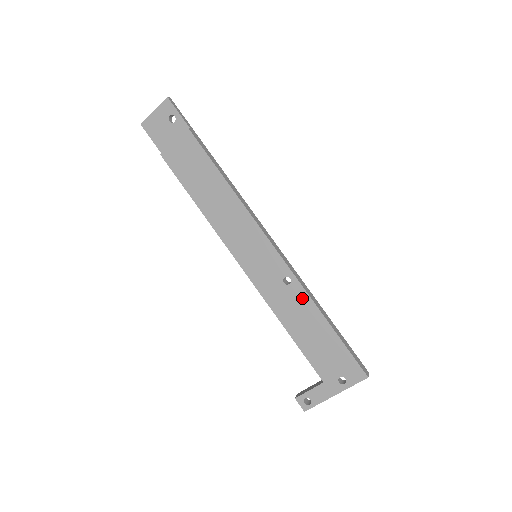
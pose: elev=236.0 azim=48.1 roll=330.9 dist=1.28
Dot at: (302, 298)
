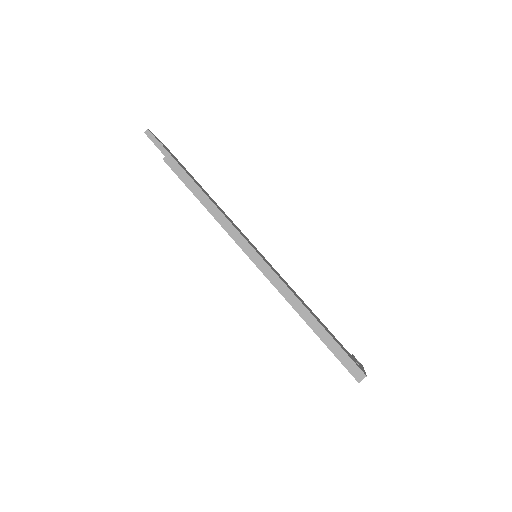
Dot at: occluded
